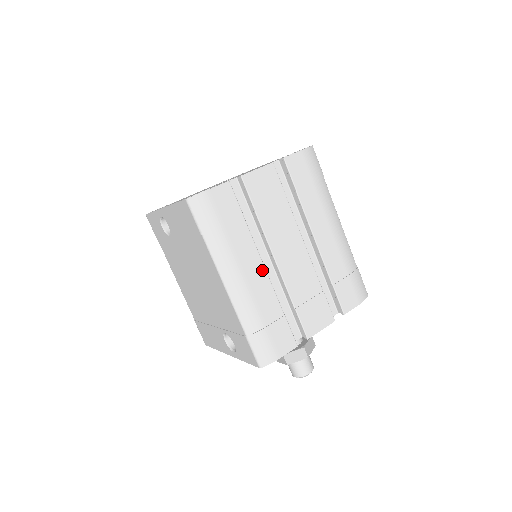
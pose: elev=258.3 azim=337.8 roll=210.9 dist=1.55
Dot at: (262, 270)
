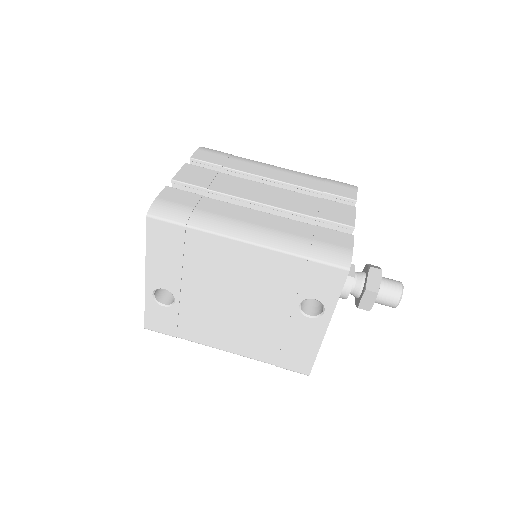
Dot at: (260, 213)
